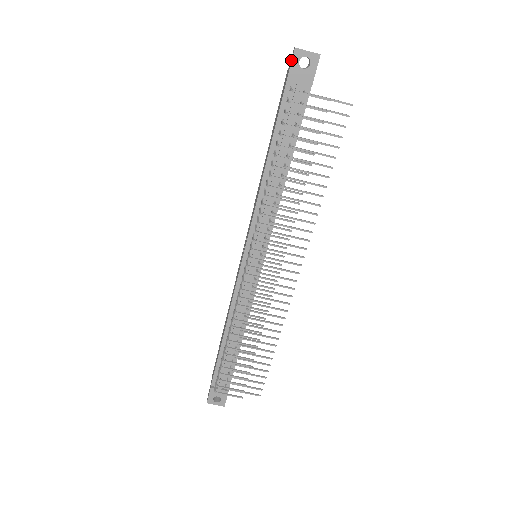
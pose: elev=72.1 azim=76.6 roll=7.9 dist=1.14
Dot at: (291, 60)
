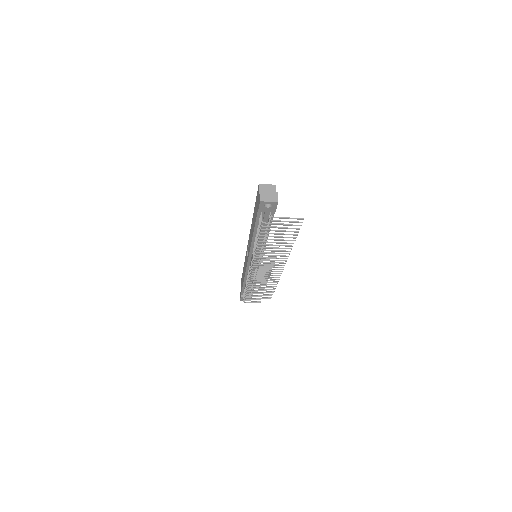
Dot at: (259, 203)
